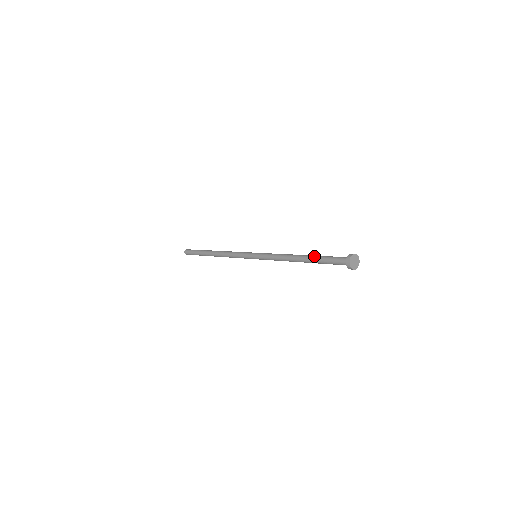
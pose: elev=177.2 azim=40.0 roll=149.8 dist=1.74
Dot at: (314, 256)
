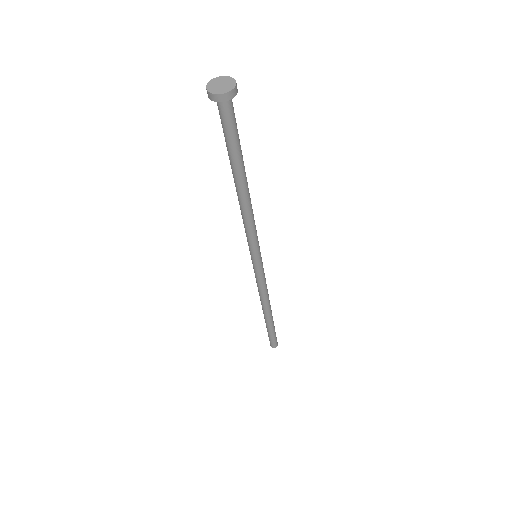
Dot at: occluded
